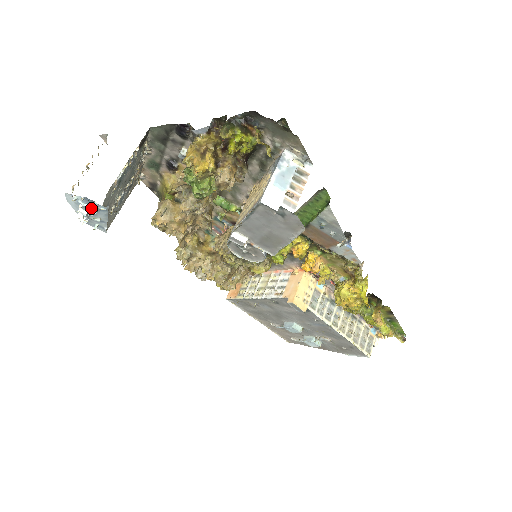
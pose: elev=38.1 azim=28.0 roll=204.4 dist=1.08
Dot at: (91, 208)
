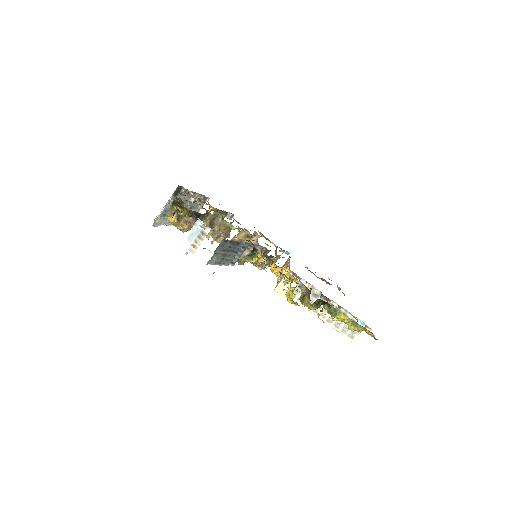
Dot at: occluded
